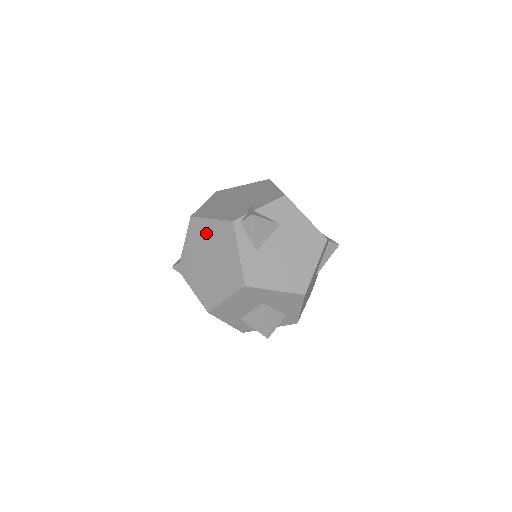
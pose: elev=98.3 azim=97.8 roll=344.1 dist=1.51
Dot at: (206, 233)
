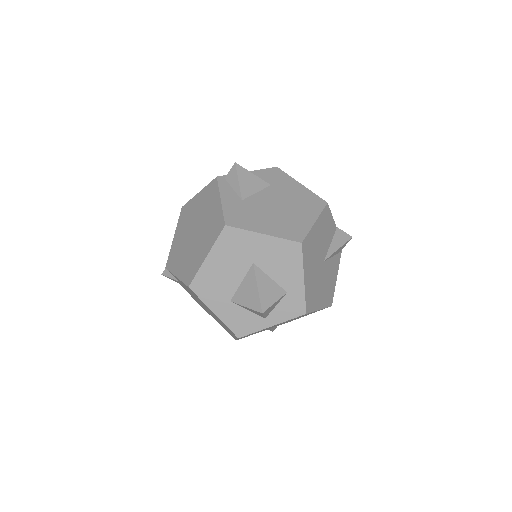
Dot at: (193, 209)
